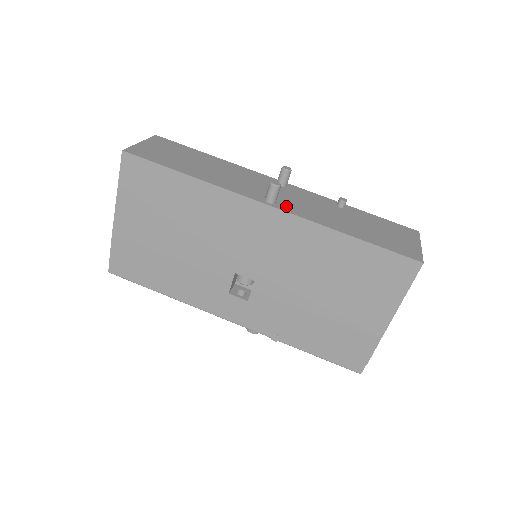
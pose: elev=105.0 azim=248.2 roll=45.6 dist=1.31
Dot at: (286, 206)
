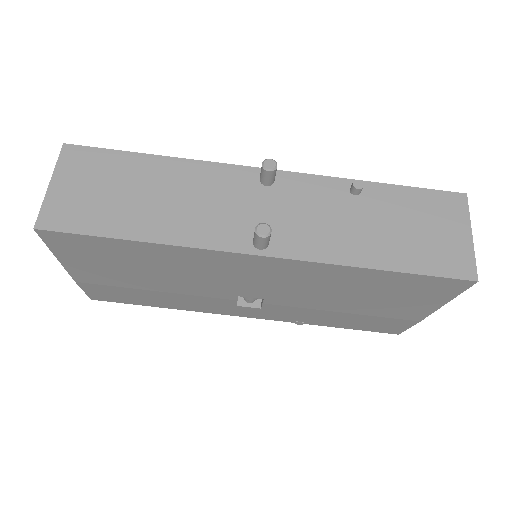
Dot at: (284, 243)
